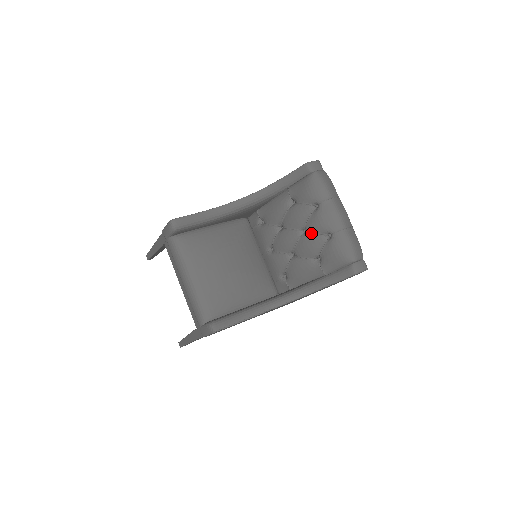
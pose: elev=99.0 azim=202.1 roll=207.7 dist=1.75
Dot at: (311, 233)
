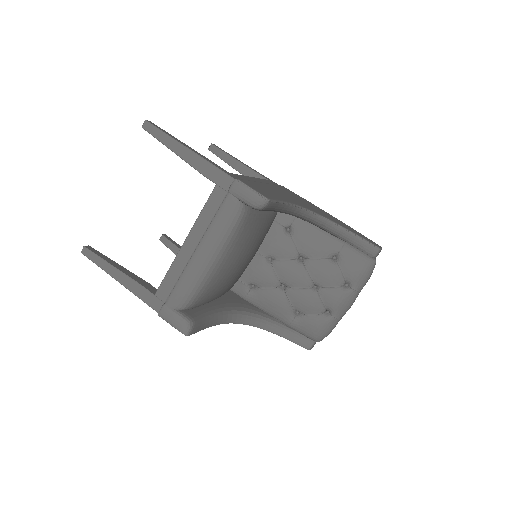
Dot at: (321, 298)
